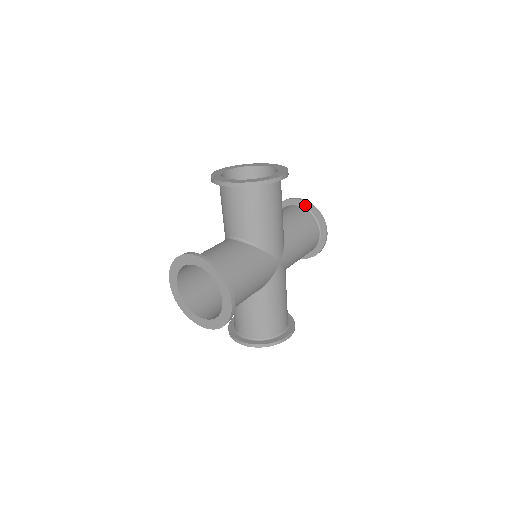
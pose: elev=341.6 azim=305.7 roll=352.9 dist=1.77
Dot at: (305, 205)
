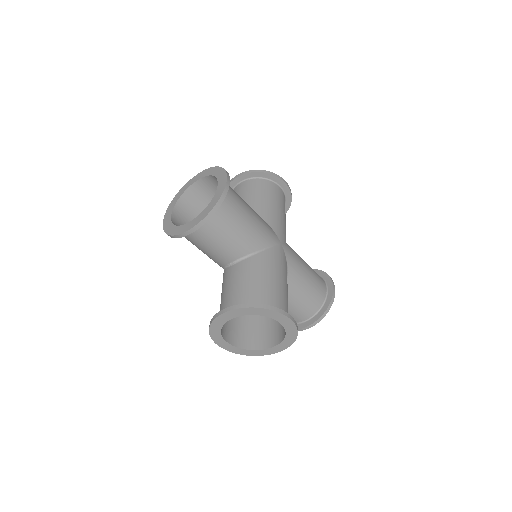
Dot at: occluded
